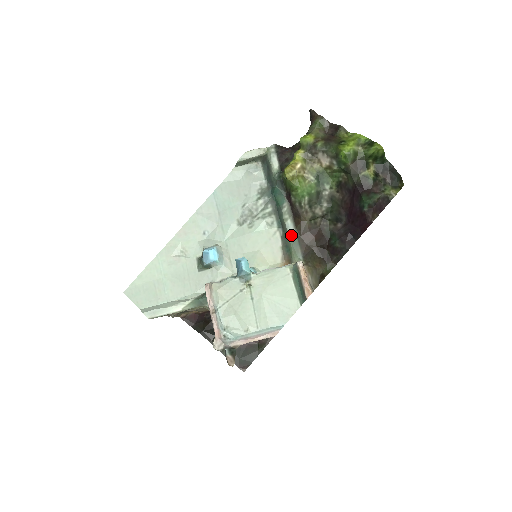
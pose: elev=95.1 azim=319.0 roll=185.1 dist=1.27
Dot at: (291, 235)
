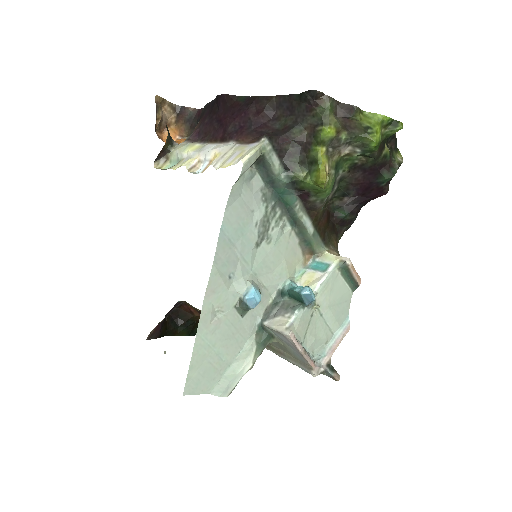
Dot at: (310, 230)
